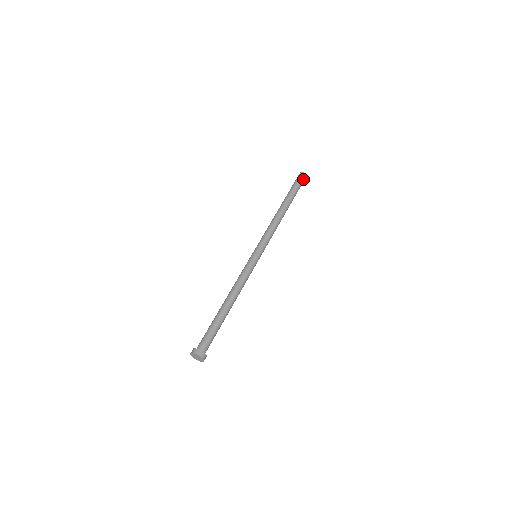
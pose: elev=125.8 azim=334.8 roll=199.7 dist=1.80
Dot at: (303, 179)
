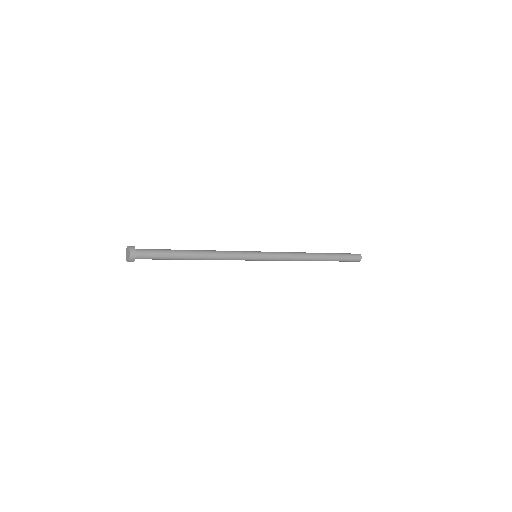
Dot at: (355, 255)
